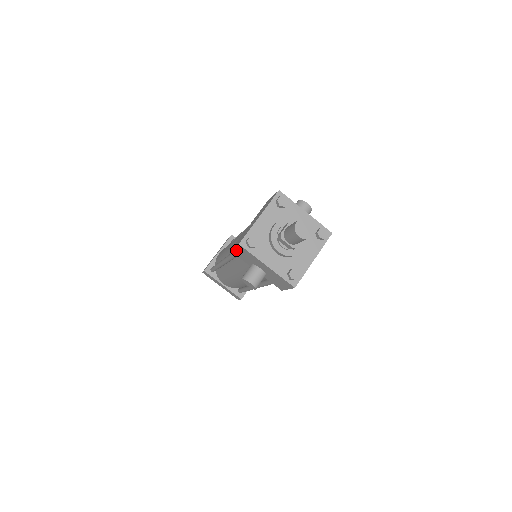
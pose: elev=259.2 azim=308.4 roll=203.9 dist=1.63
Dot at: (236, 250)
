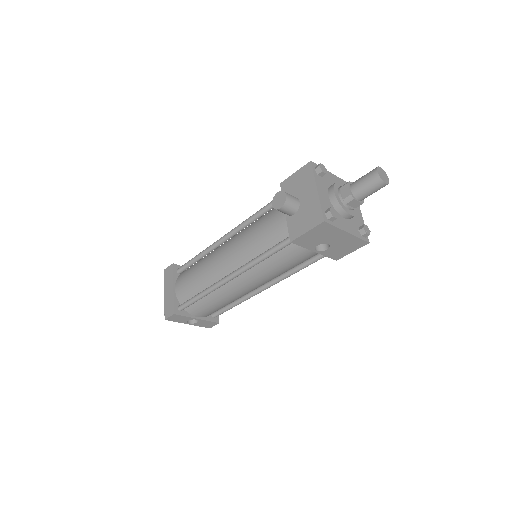
Dot at: (293, 177)
